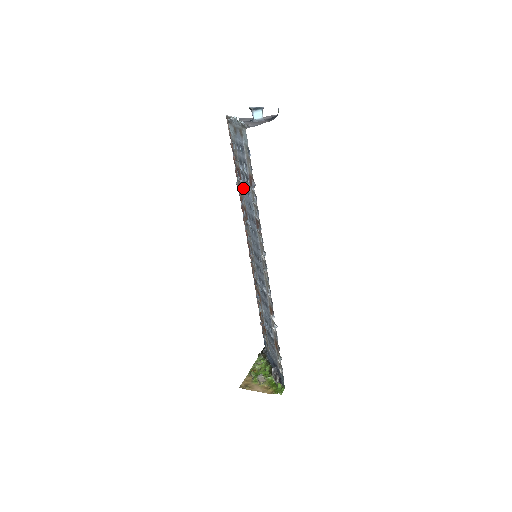
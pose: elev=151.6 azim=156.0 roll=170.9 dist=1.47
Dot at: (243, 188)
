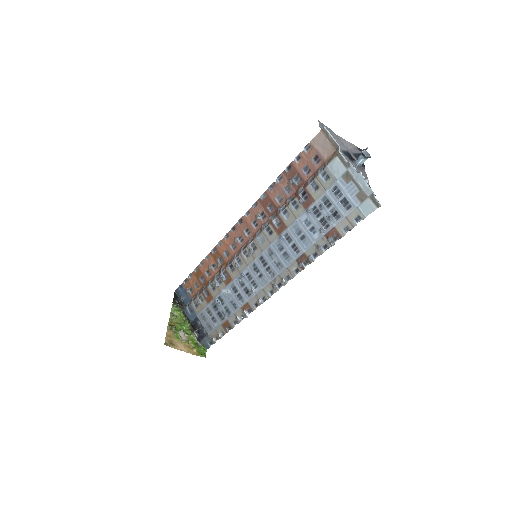
Dot at: (304, 216)
